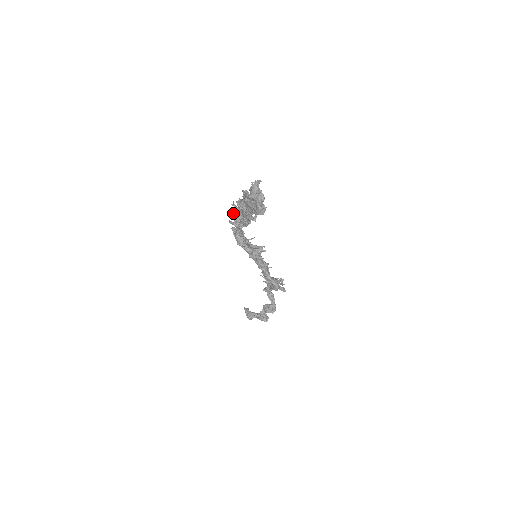
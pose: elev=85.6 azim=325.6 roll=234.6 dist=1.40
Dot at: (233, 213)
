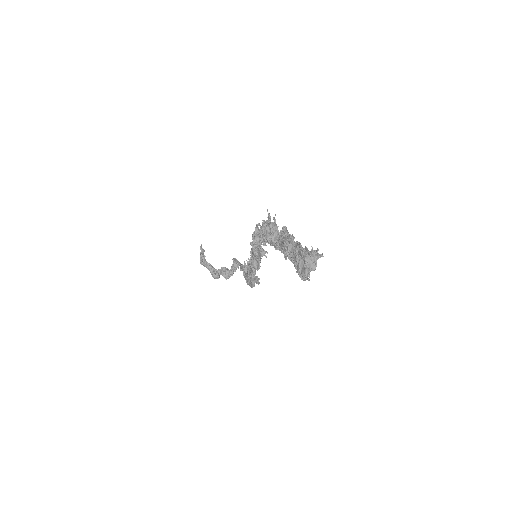
Dot at: (268, 222)
